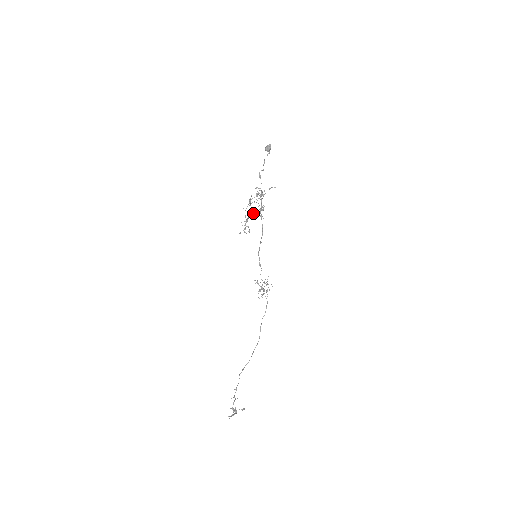
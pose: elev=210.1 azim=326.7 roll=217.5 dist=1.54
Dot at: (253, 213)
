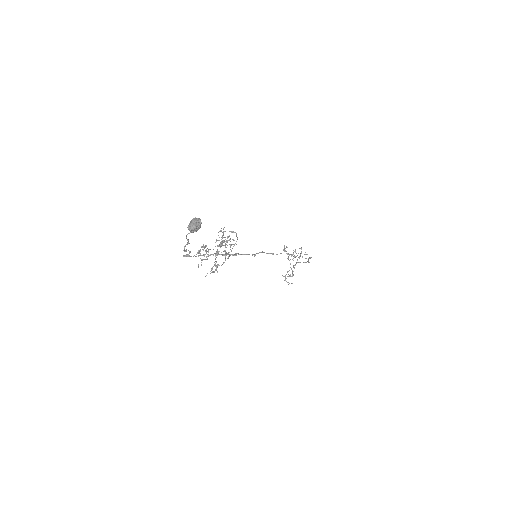
Dot at: occluded
